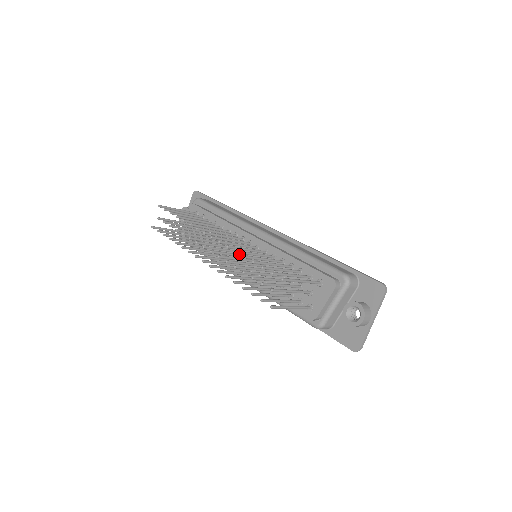
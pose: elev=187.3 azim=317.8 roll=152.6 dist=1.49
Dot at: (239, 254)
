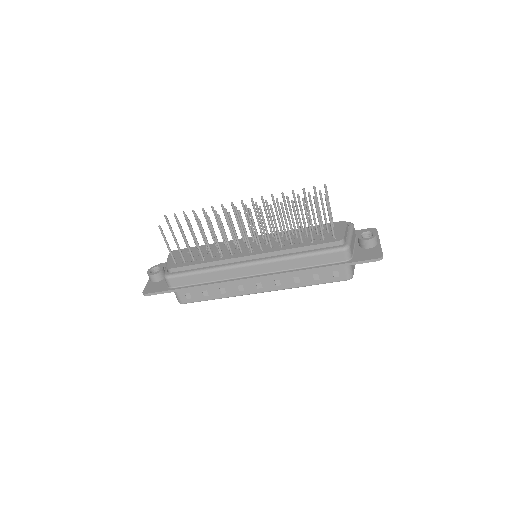
Dot at: (254, 232)
